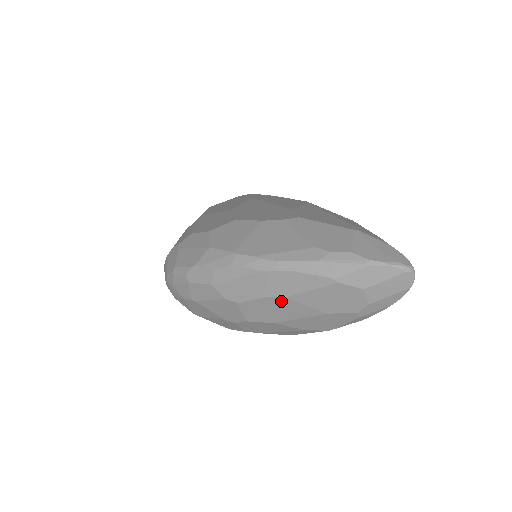
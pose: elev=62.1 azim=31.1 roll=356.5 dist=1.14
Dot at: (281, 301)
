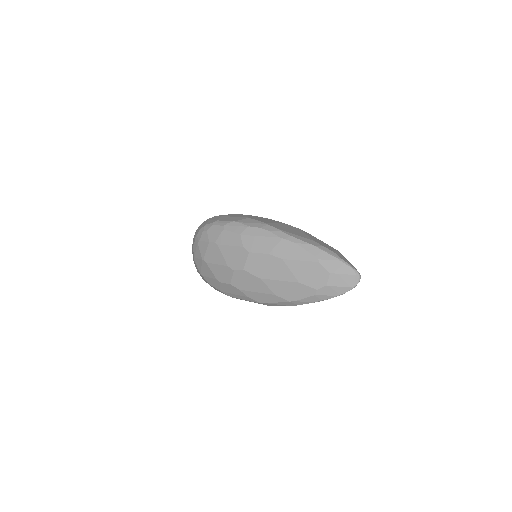
Dot at: (278, 261)
